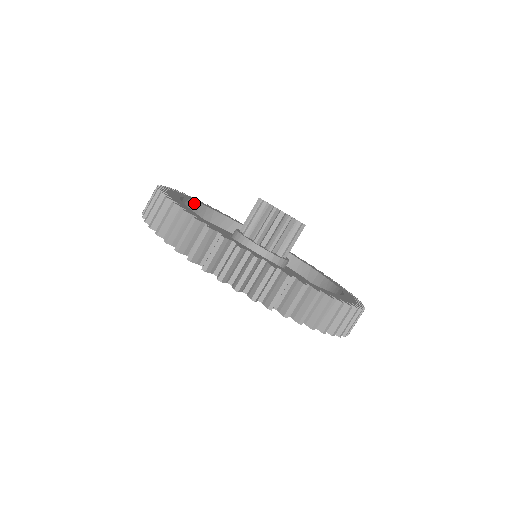
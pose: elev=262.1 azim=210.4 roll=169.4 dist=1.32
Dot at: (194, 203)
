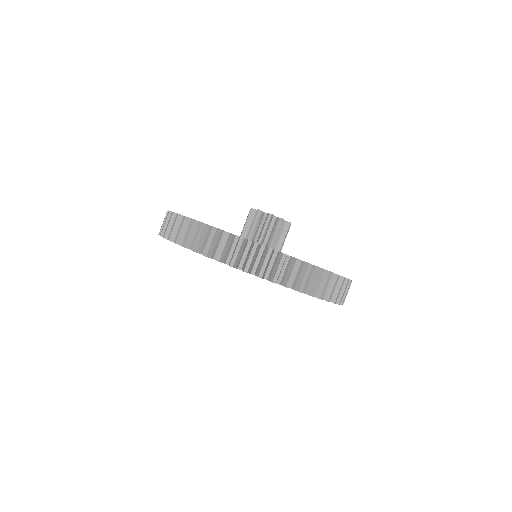
Dot at: occluded
